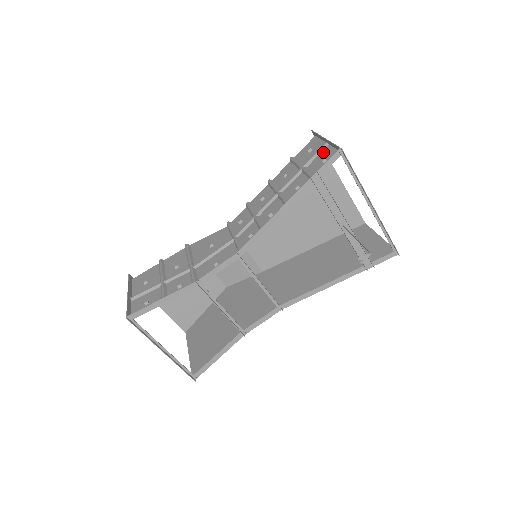
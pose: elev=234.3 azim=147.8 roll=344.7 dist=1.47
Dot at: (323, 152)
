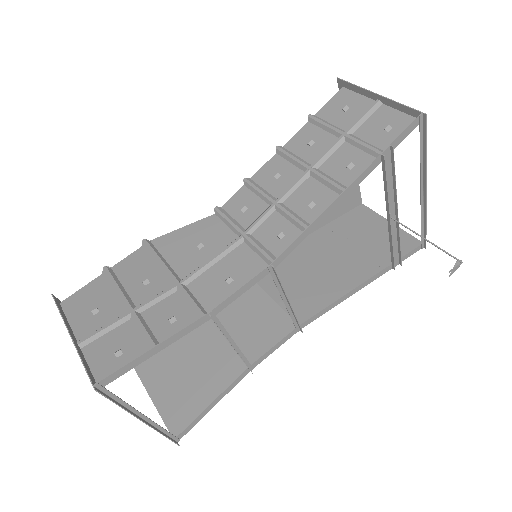
Dot at: (376, 114)
